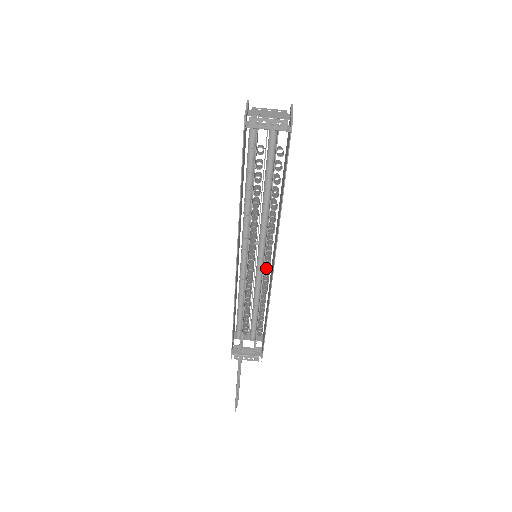
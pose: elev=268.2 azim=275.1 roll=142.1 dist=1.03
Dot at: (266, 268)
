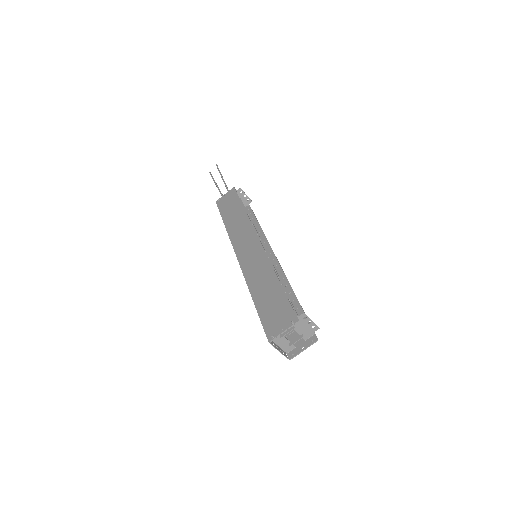
Dot at: occluded
